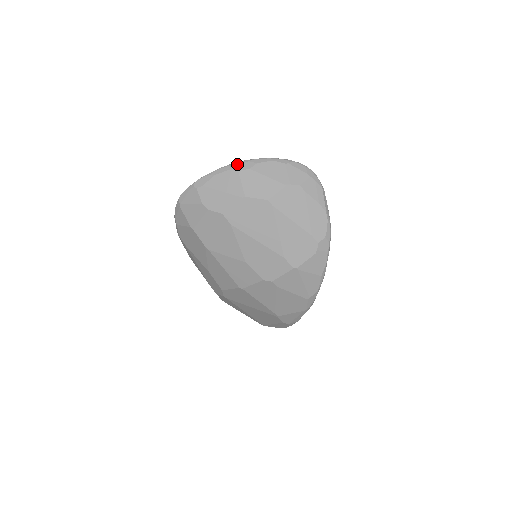
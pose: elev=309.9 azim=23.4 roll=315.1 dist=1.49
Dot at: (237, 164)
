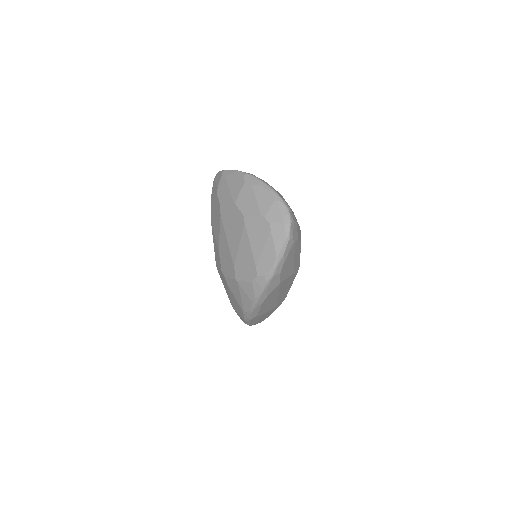
Dot at: (249, 176)
